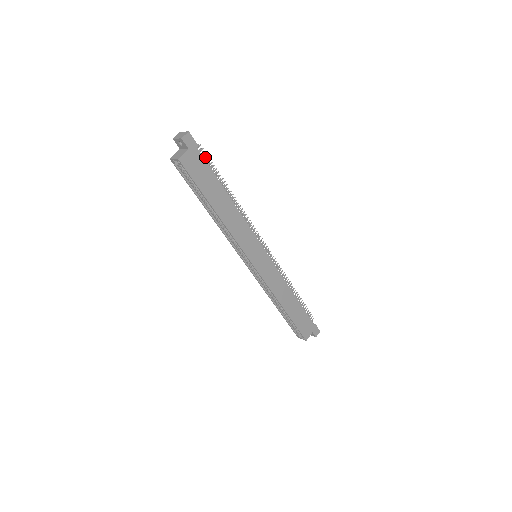
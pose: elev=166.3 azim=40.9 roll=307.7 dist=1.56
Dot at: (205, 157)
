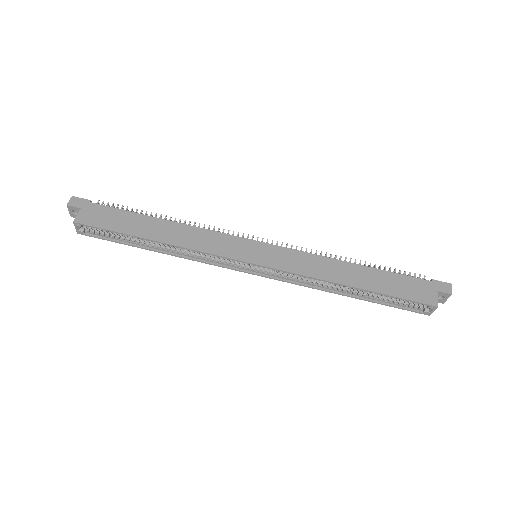
Dot at: occluded
